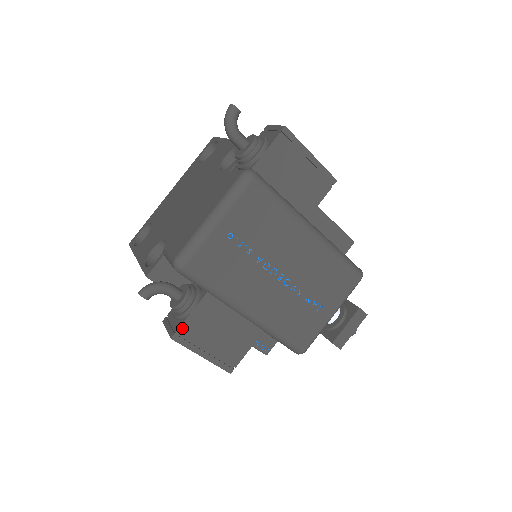
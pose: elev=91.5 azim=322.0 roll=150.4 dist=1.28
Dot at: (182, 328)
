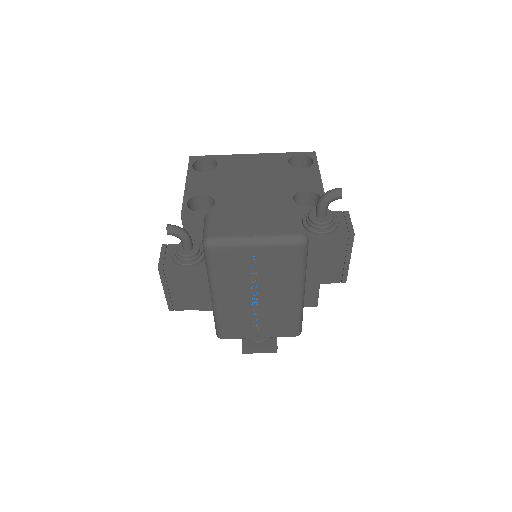
Dot at: (170, 269)
